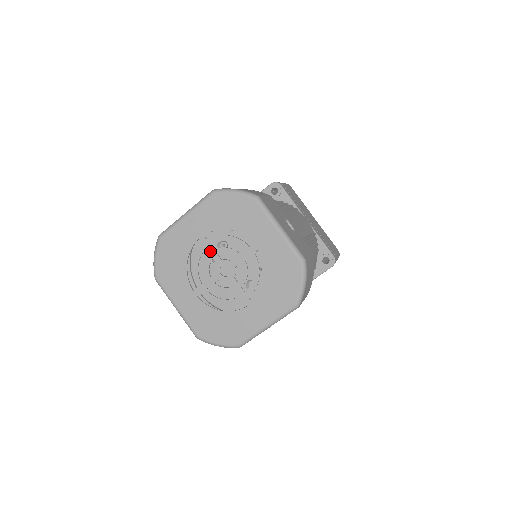
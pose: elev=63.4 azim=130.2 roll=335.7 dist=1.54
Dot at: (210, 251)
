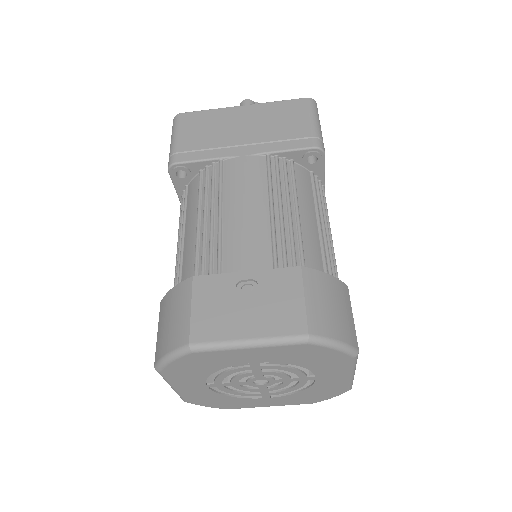
Dot at: (229, 385)
